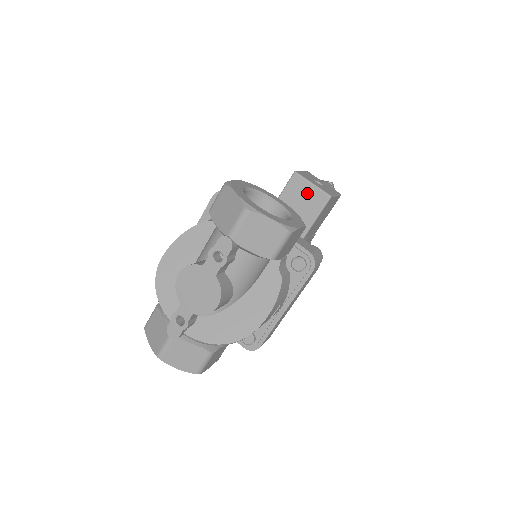
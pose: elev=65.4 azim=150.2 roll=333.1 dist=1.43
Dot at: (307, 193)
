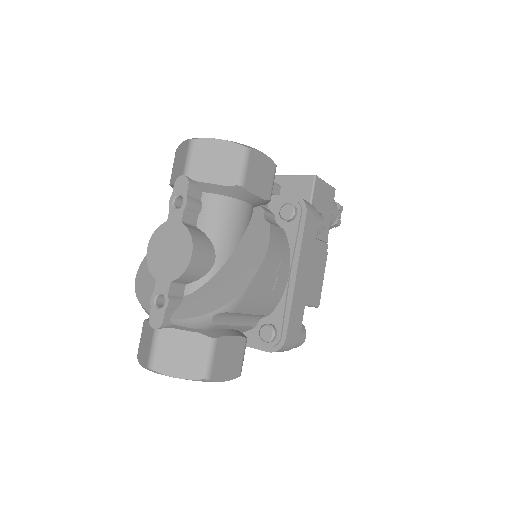
Dot at: (292, 186)
